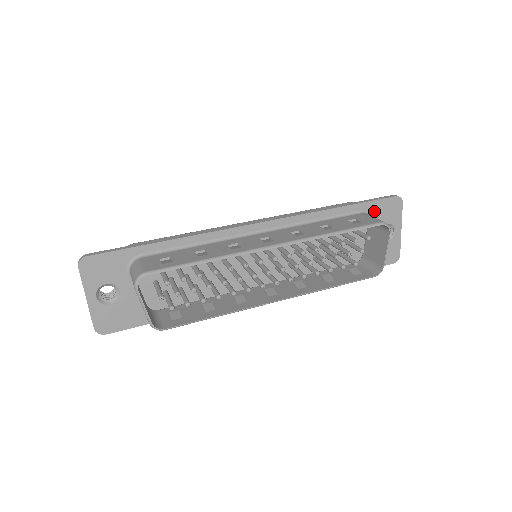
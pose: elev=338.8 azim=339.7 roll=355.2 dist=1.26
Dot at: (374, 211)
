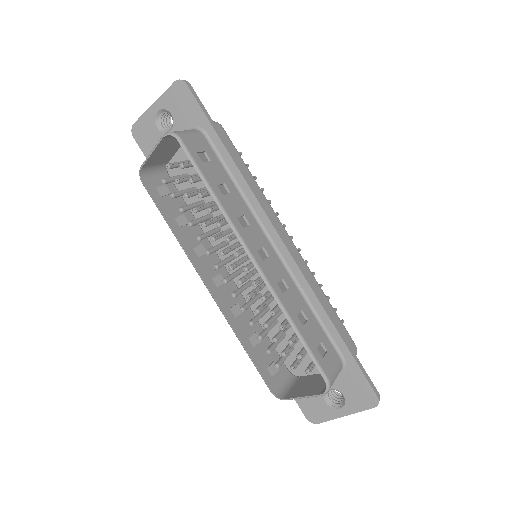
Dot at: (350, 374)
